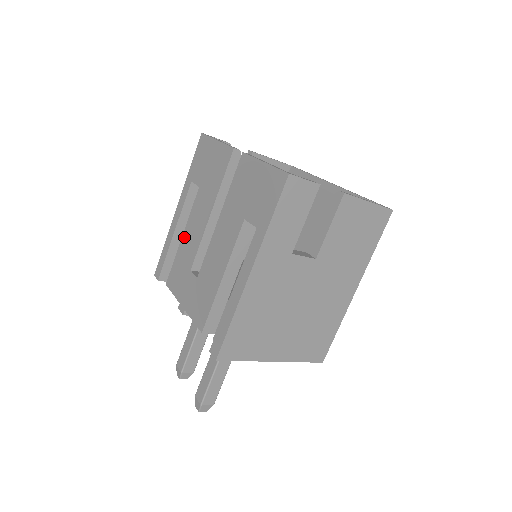
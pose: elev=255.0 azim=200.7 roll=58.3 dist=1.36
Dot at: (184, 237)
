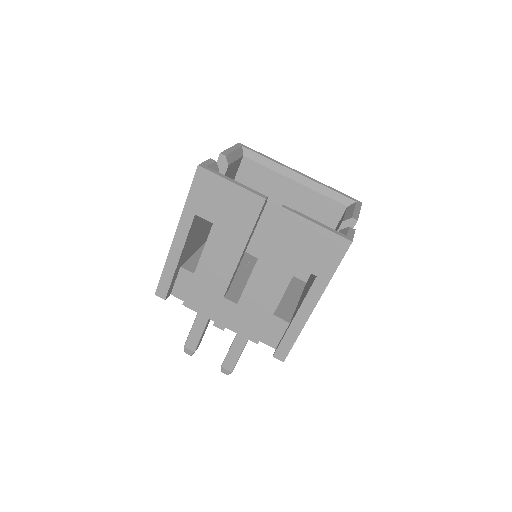
Dot at: (201, 267)
